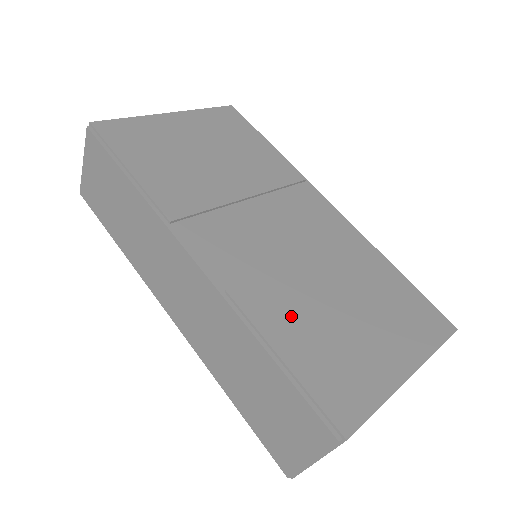
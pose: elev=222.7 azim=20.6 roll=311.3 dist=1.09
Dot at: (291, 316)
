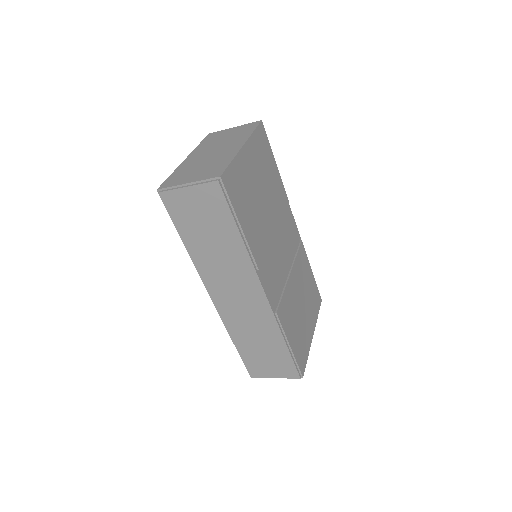
Dot at: (291, 319)
